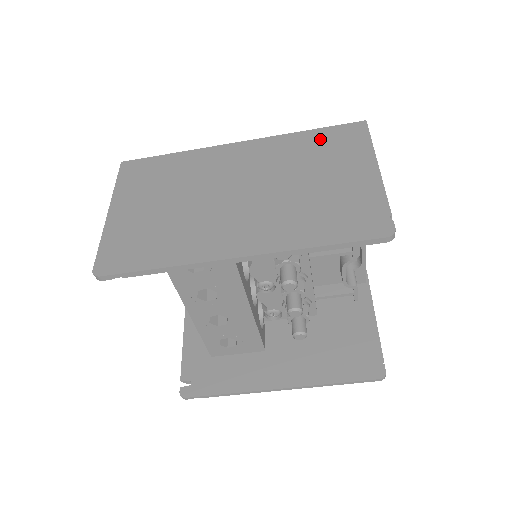
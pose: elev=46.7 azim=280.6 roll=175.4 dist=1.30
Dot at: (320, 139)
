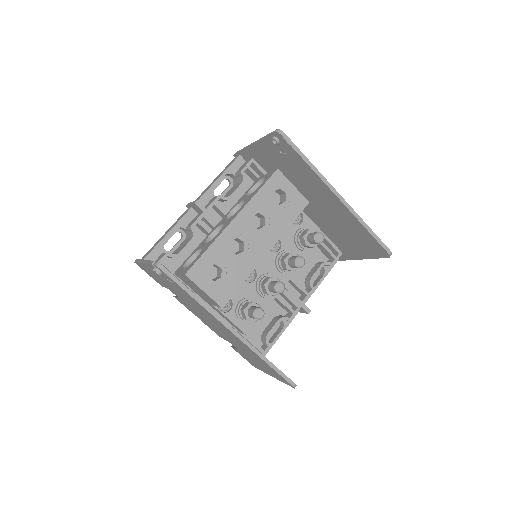
Dot at: occluded
